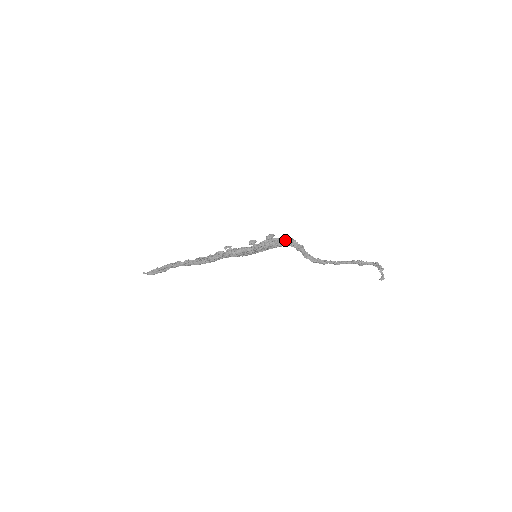
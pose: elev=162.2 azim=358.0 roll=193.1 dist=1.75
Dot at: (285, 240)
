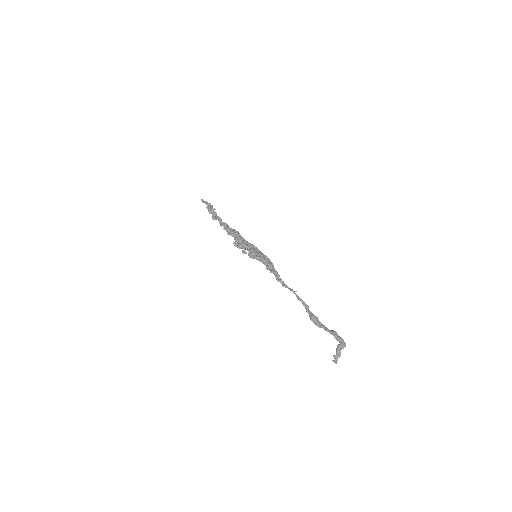
Dot at: (268, 268)
